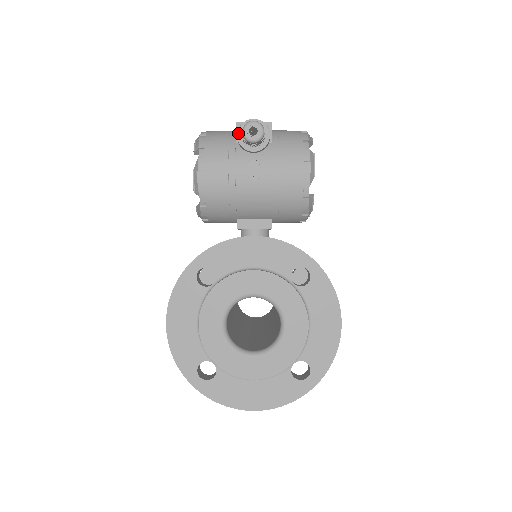
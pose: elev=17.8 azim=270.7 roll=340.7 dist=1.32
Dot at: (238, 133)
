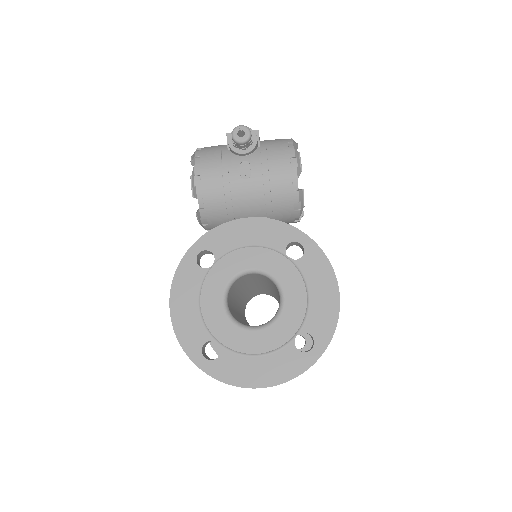
Dot at: (229, 140)
